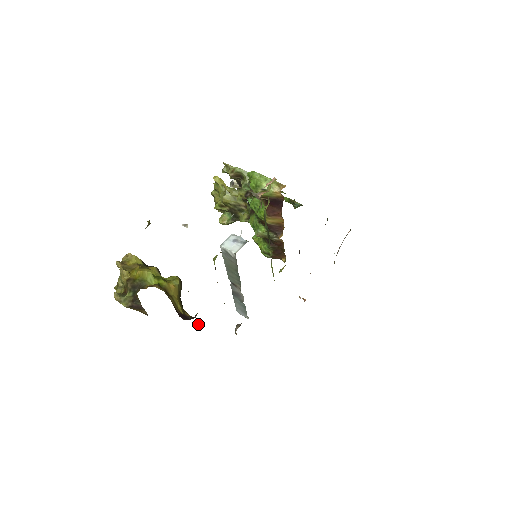
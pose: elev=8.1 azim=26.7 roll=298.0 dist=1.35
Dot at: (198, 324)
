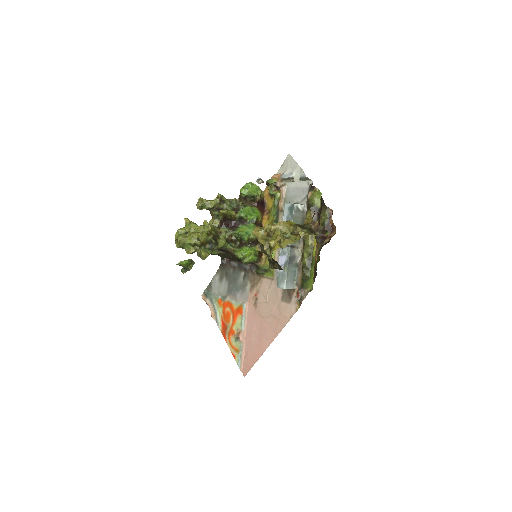
Dot at: (317, 262)
